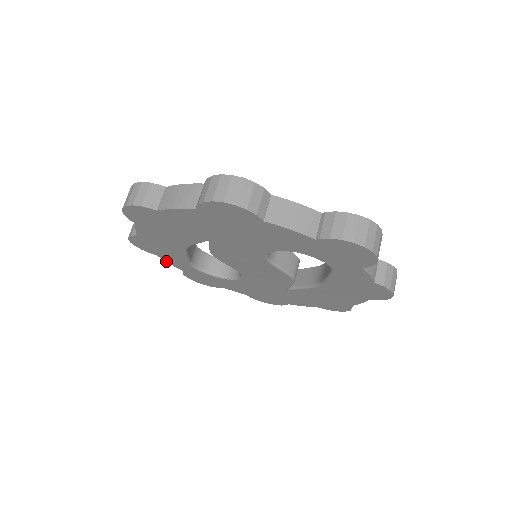
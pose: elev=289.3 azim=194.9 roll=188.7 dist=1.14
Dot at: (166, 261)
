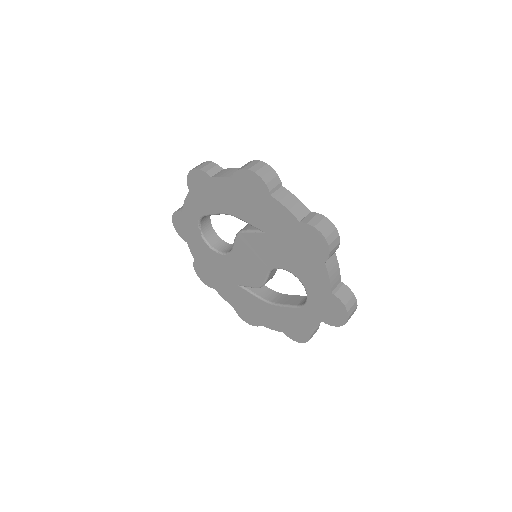
Dot at: (186, 198)
